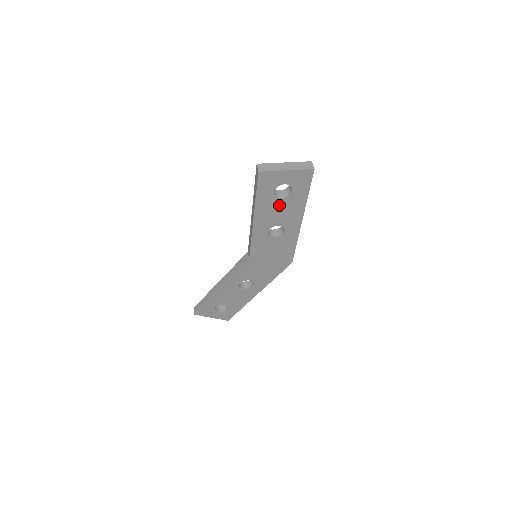
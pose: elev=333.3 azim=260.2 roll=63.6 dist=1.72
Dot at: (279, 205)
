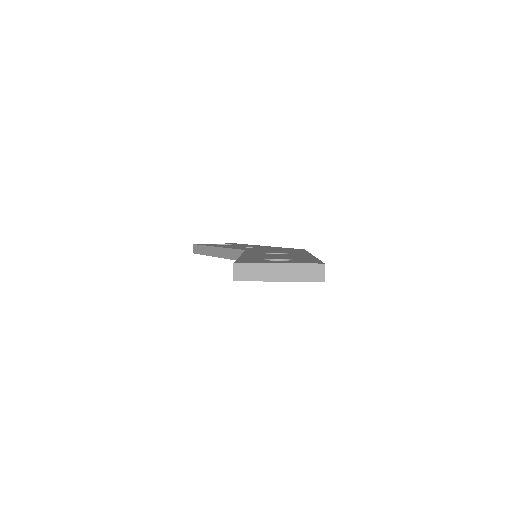
Dot at: occluded
